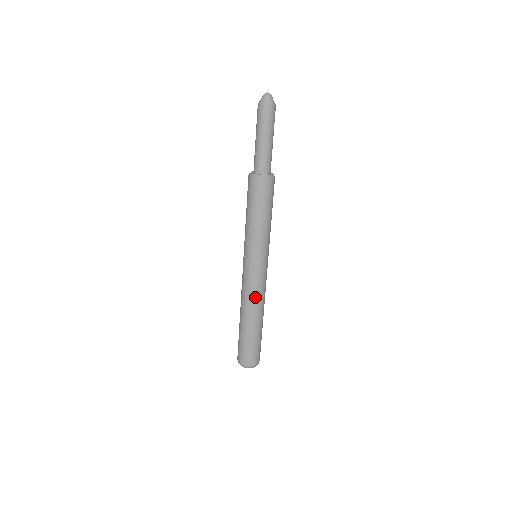
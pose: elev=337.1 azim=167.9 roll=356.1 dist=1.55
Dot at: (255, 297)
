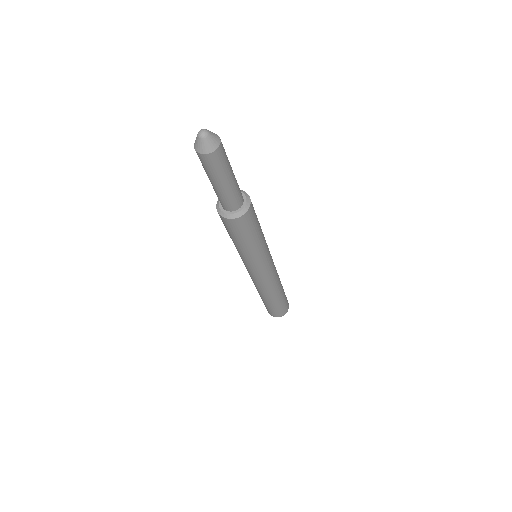
Dot at: (270, 285)
